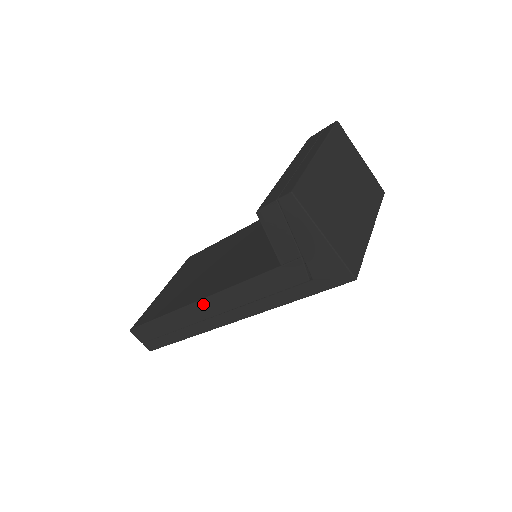
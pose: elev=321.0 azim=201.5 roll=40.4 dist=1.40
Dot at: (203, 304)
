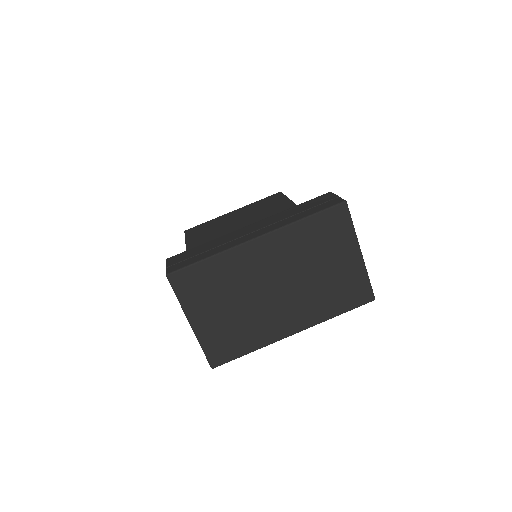
Dot at: occluded
